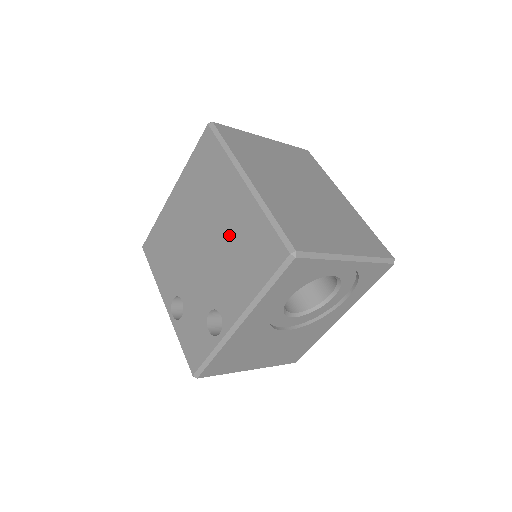
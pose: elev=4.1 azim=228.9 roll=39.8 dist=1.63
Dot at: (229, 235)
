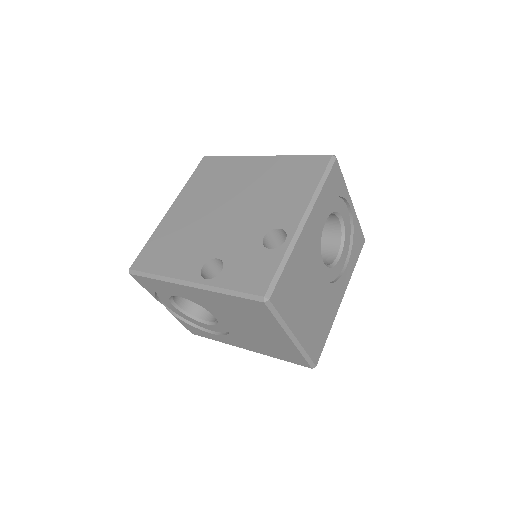
Dot at: (262, 185)
